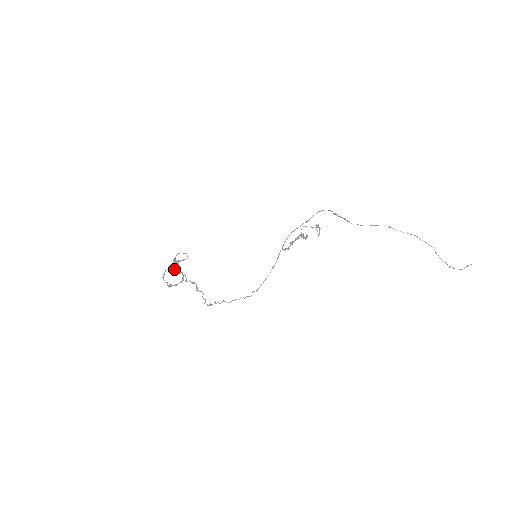
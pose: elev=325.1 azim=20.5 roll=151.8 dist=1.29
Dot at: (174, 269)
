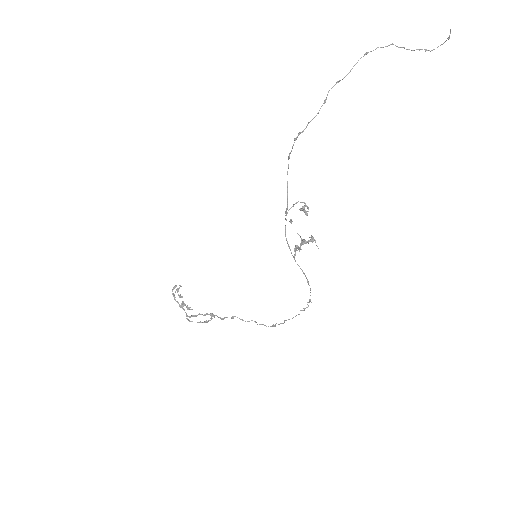
Dot at: occluded
